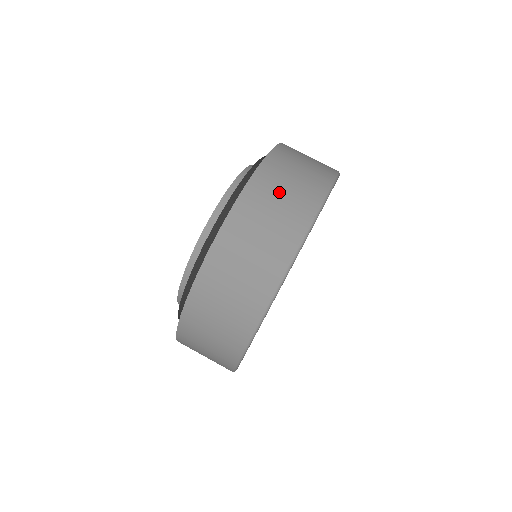
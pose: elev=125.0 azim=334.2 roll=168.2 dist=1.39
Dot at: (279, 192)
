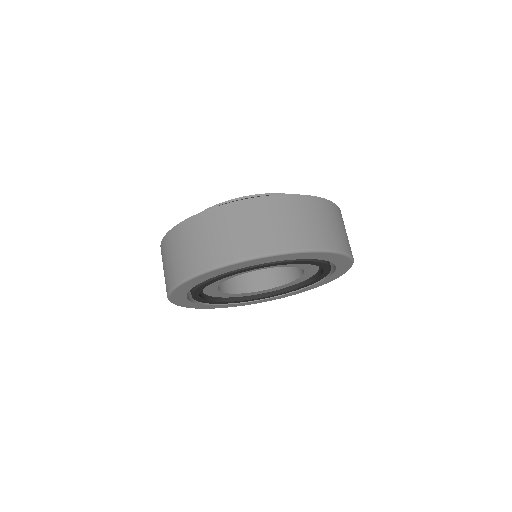
Dot at: (277, 219)
